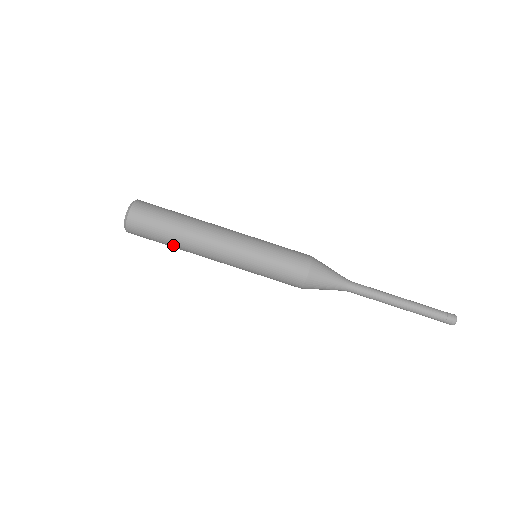
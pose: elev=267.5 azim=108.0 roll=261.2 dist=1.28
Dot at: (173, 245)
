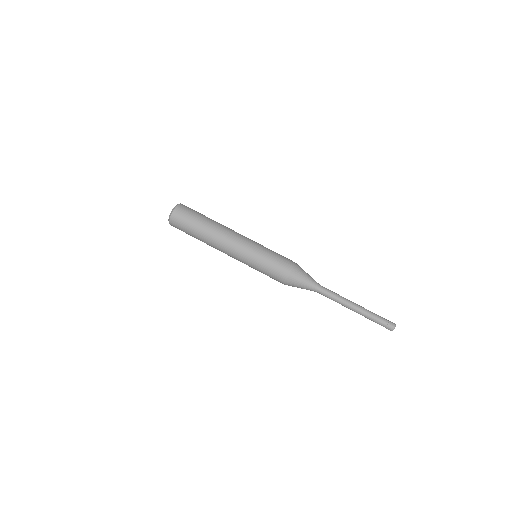
Dot at: (199, 239)
